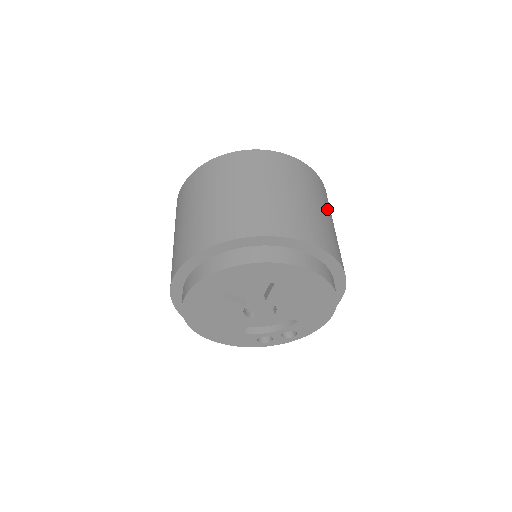
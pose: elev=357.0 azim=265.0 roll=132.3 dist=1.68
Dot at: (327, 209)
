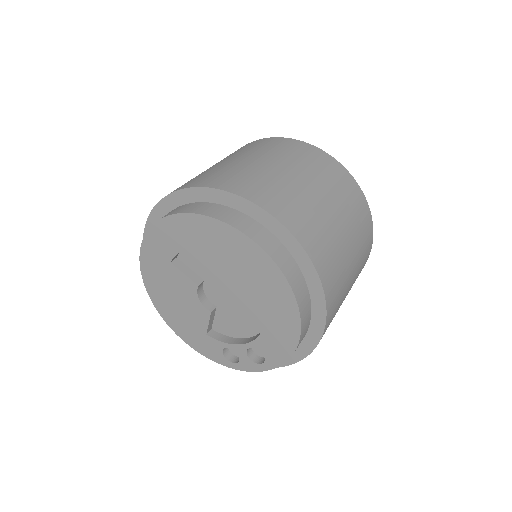
Dot at: (342, 210)
